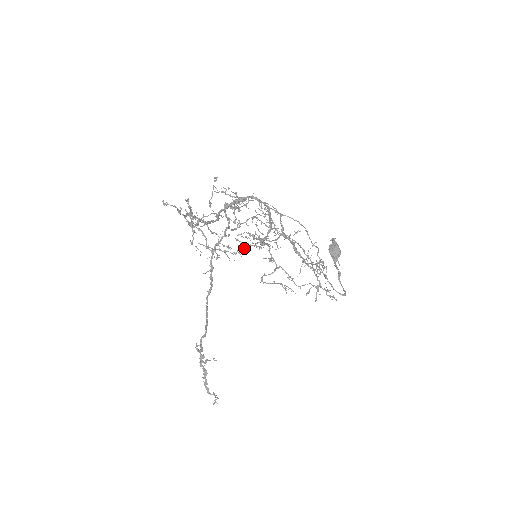
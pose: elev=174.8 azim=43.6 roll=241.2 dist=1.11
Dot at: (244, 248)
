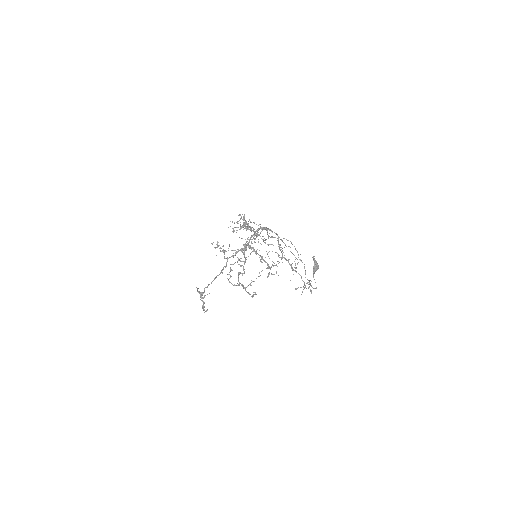
Dot at: occluded
